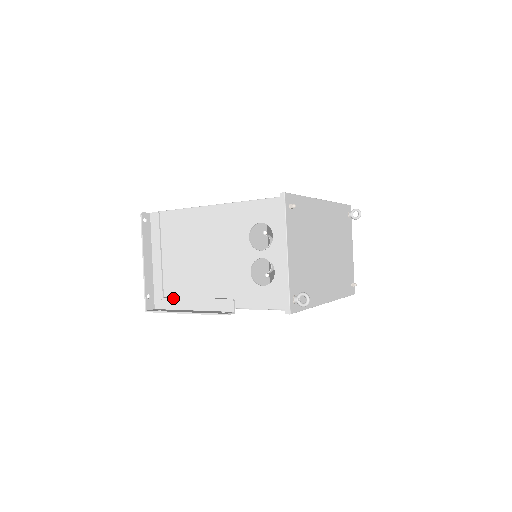
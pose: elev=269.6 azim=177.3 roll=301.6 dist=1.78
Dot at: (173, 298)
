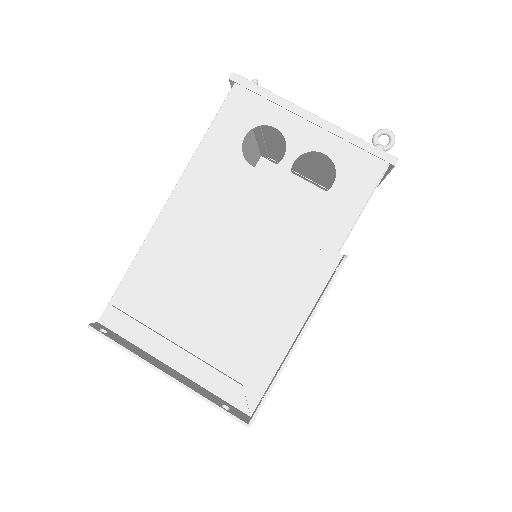
Dot at: (256, 363)
